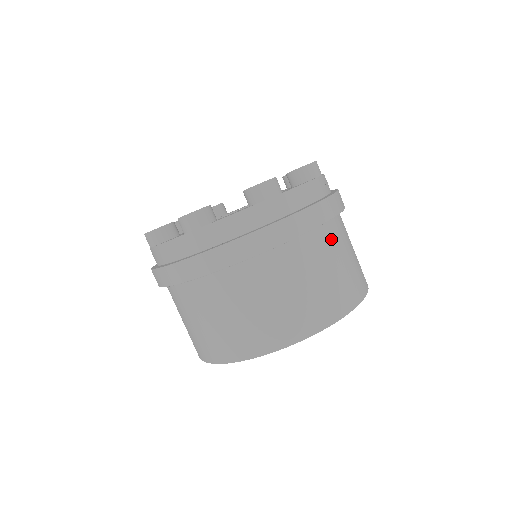
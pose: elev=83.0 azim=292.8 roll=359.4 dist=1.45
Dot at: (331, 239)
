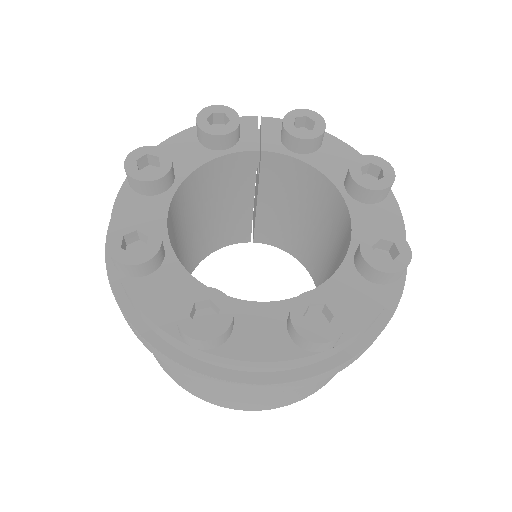
Dot at: occluded
